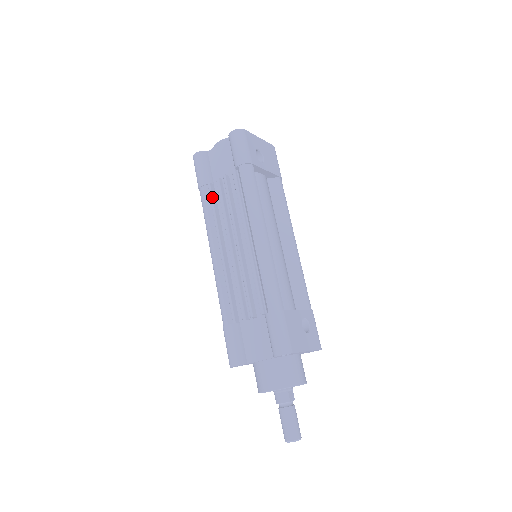
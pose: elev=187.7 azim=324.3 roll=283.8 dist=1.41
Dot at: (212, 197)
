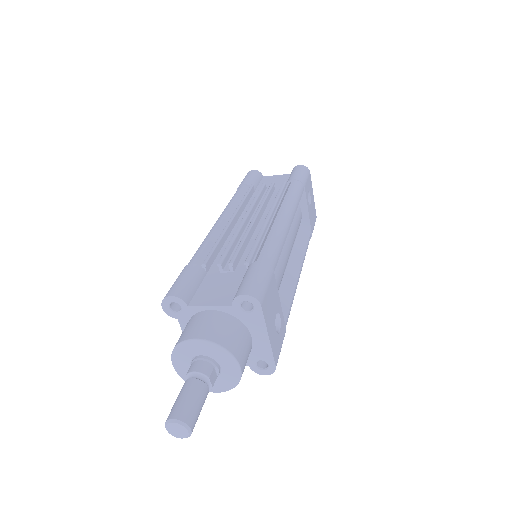
Dot at: (250, 191)
